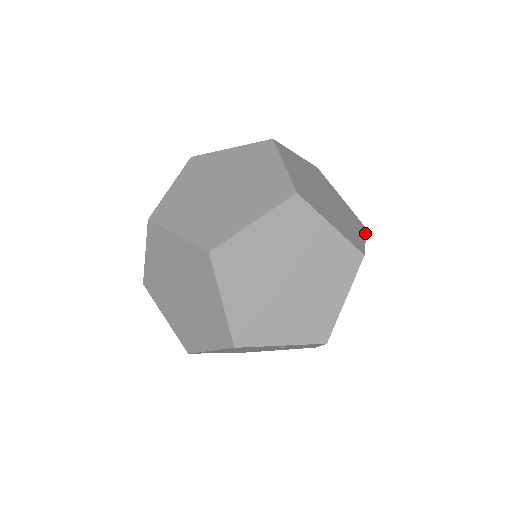
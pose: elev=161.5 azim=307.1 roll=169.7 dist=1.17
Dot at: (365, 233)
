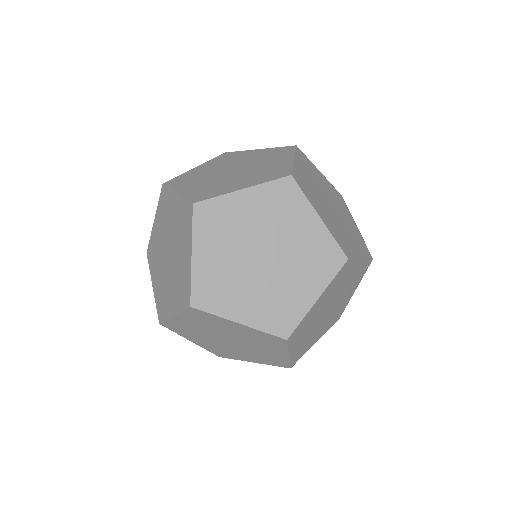
Dot at: occluded
